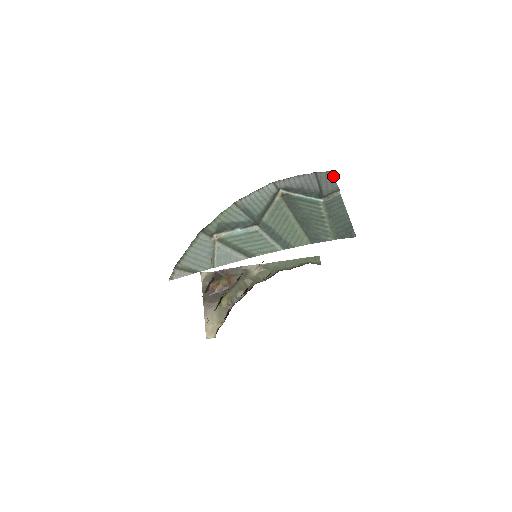
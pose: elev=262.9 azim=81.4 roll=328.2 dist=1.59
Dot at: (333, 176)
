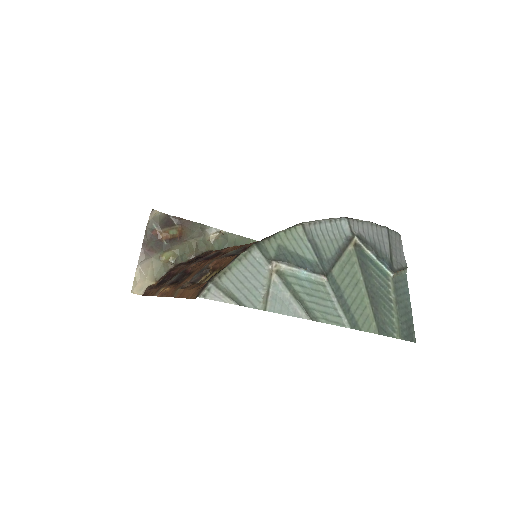
Dot at: occluded
